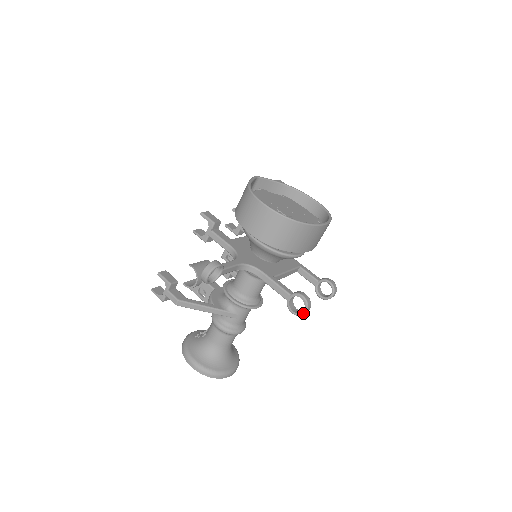
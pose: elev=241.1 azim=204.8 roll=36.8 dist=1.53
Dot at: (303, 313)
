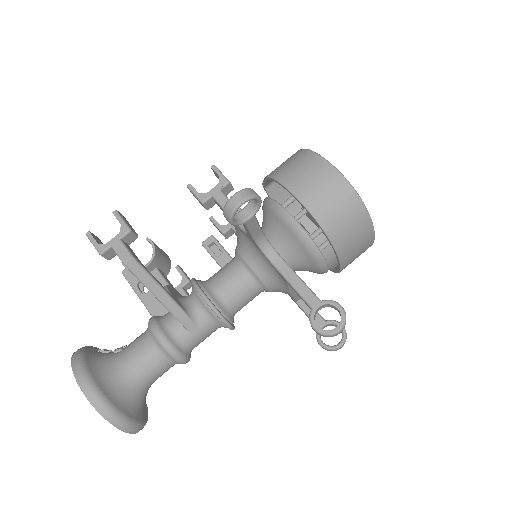
Dot at: (335, 331)
